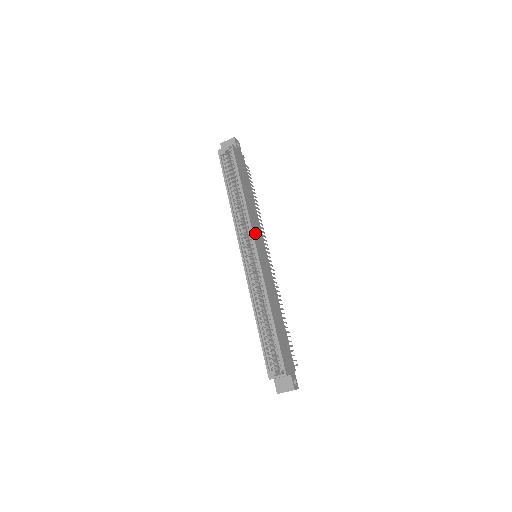
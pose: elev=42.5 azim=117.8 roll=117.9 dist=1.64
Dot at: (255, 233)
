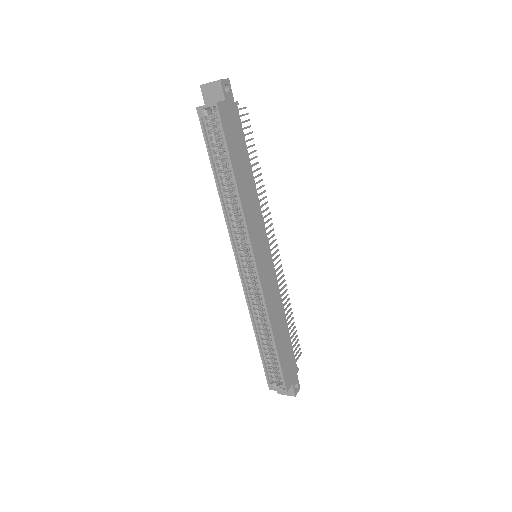
Dot at: (254, 237)
